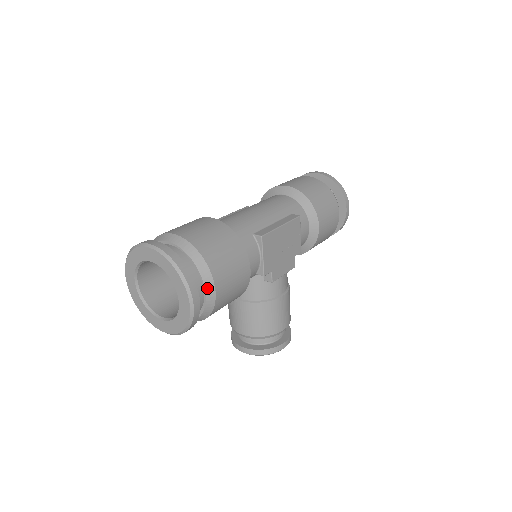
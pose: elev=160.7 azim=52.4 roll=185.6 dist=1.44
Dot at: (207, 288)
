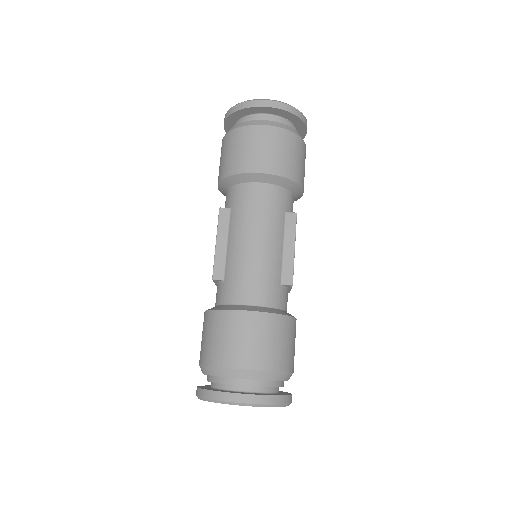
Dot at: occluded
